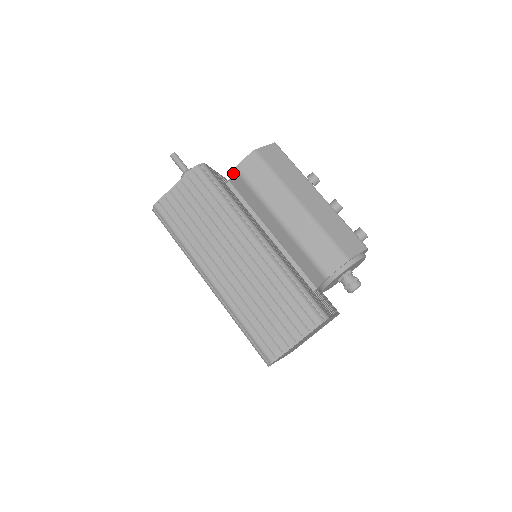
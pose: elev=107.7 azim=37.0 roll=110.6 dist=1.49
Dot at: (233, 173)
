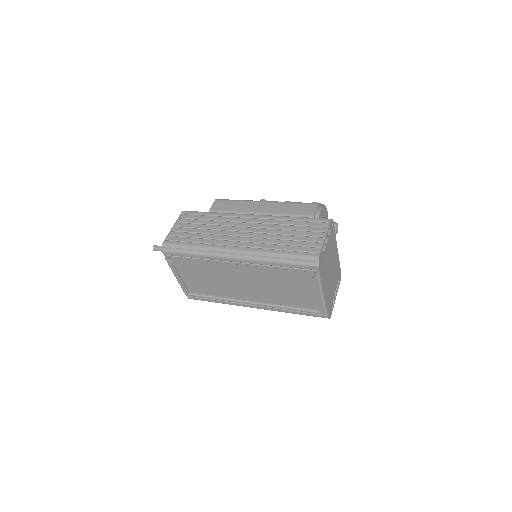
Dot at: occluded
